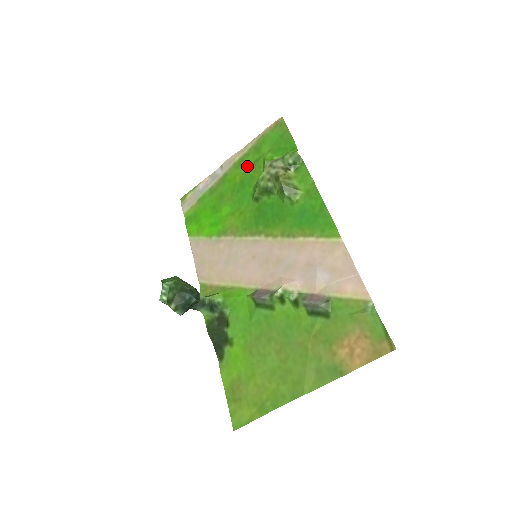
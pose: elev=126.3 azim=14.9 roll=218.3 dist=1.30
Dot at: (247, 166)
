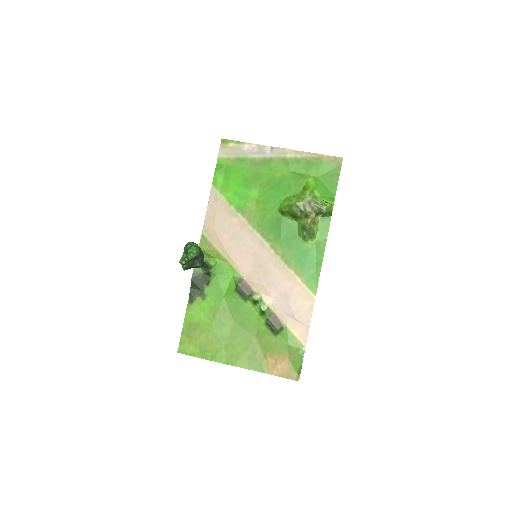
Dot at: (292, 172)
